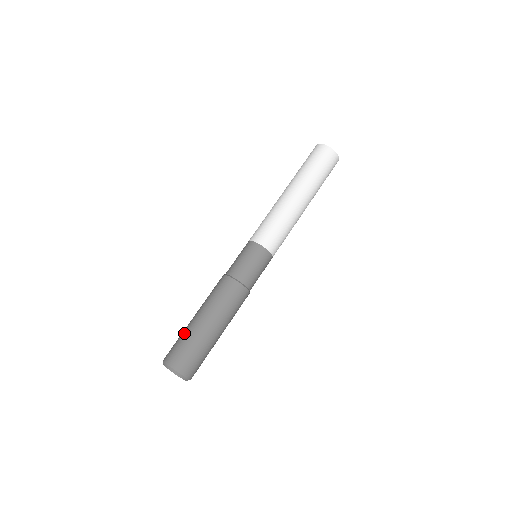
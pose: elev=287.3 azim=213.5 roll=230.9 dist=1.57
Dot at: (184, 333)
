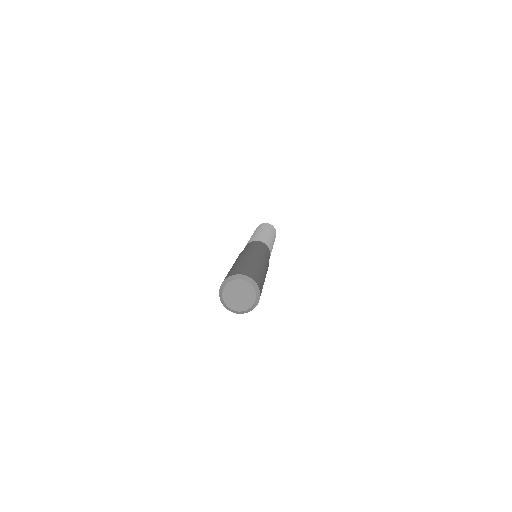
Dot at: (240, 264)
